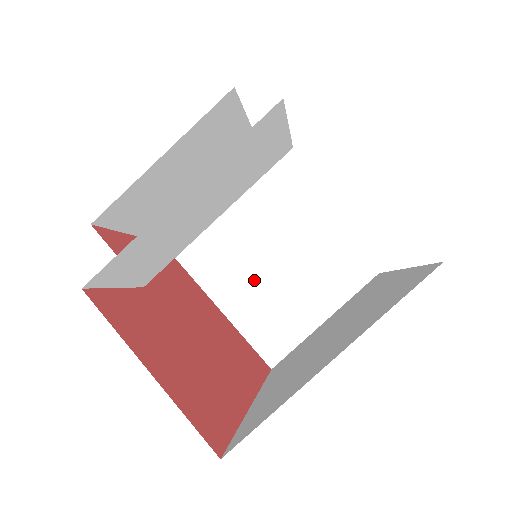
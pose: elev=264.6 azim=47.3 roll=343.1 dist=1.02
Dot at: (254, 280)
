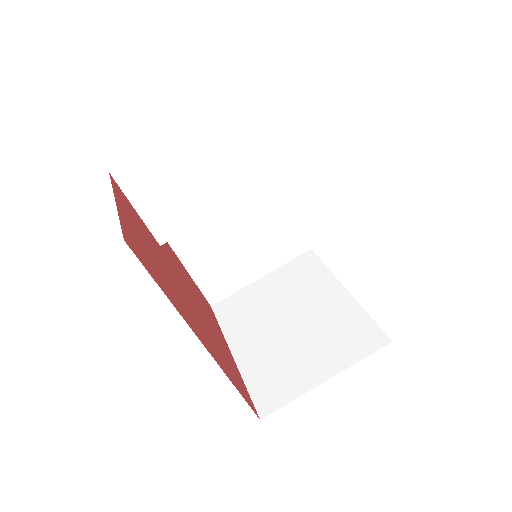
Dot at: (273, 338)
